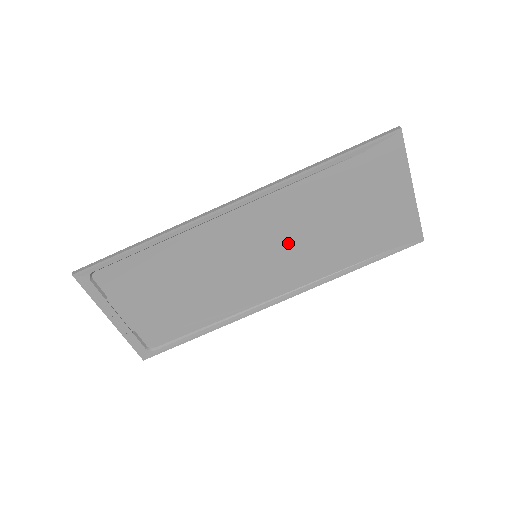
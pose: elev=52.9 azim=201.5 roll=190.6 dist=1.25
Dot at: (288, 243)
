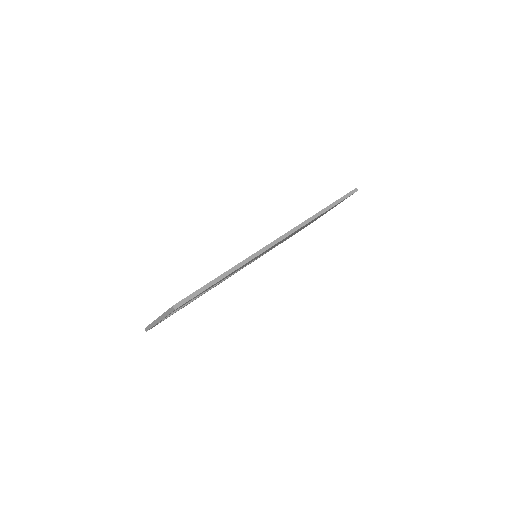
Dot at: occluded
